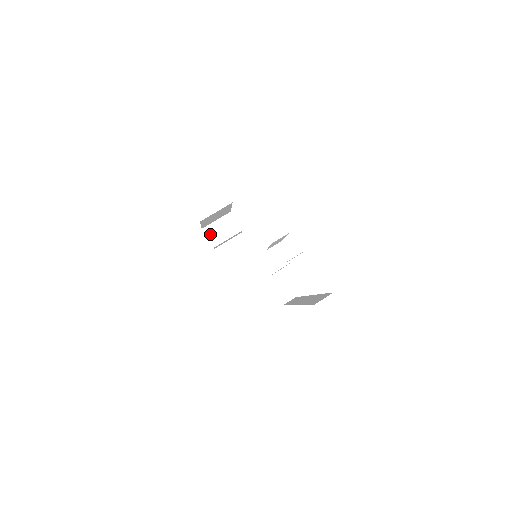
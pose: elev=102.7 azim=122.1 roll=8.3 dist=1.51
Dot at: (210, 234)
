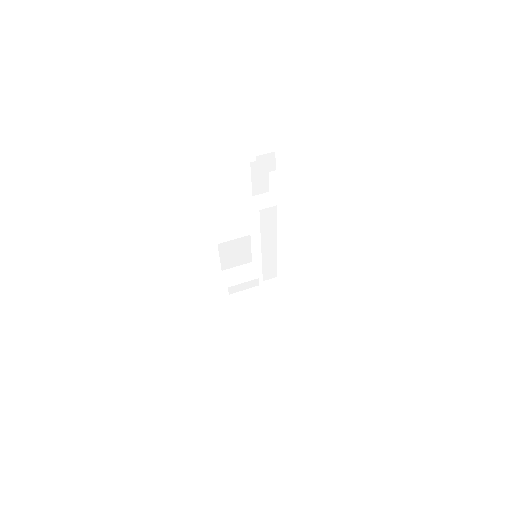
Dot at: (228, 276)
